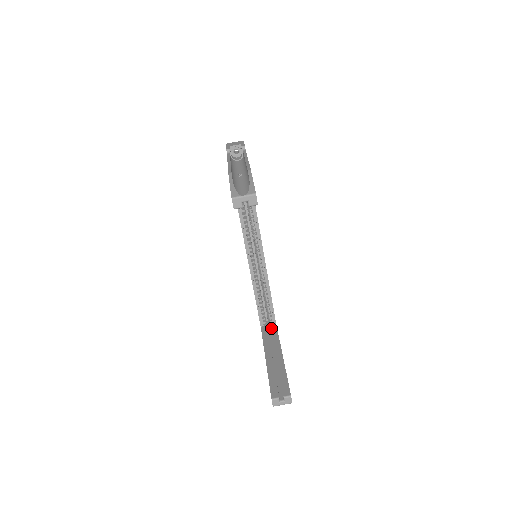
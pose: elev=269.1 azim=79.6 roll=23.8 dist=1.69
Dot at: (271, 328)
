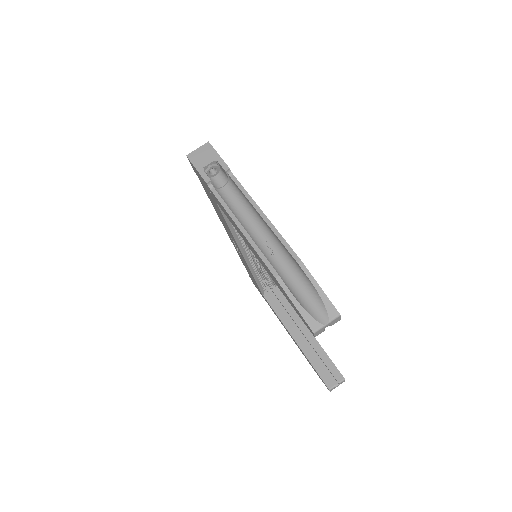
Dot at: (275, 293)
